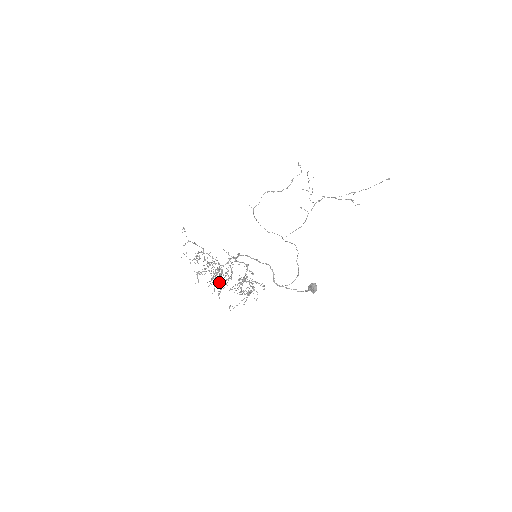
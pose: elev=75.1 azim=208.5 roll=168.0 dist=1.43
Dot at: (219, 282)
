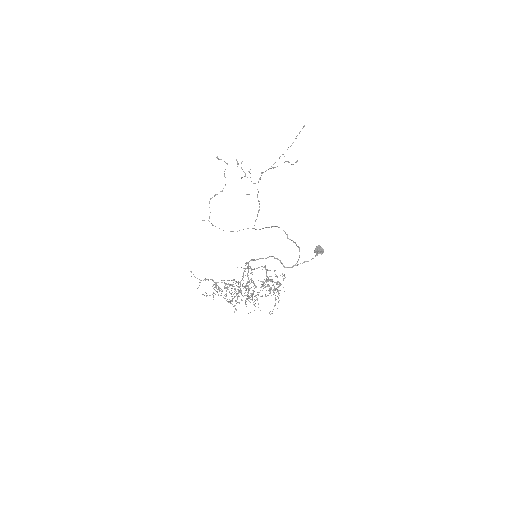
Dot at: occluded
